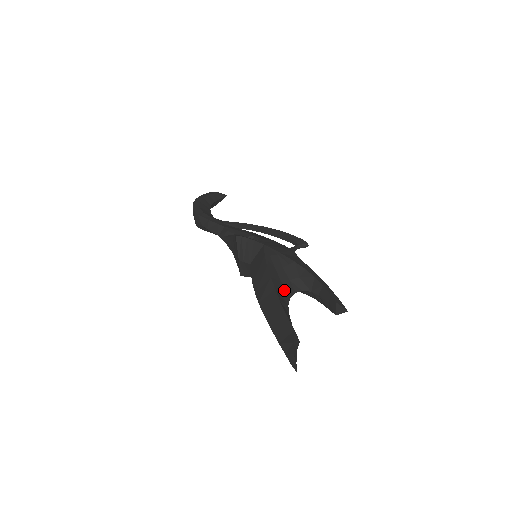
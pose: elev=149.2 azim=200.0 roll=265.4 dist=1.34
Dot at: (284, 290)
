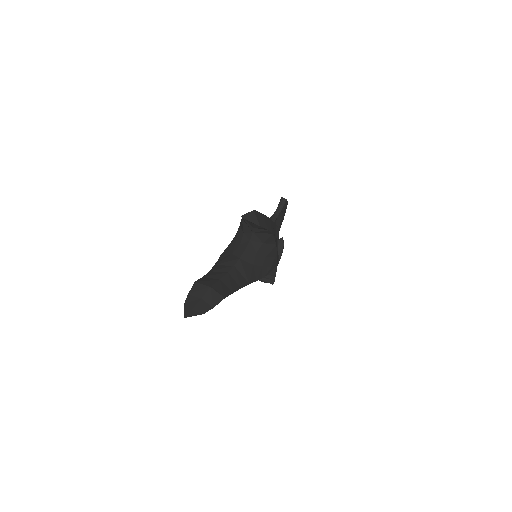
Dot at: (232, 258)
